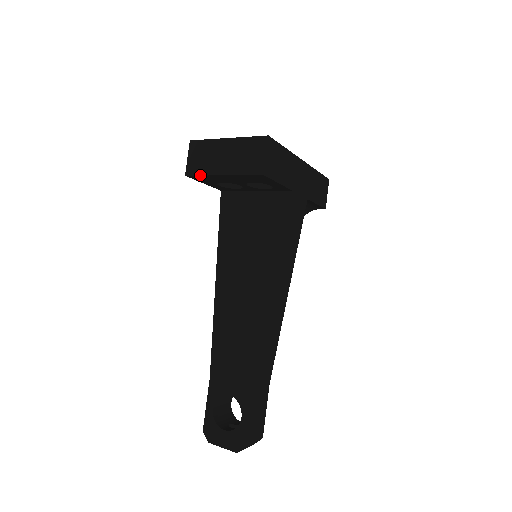
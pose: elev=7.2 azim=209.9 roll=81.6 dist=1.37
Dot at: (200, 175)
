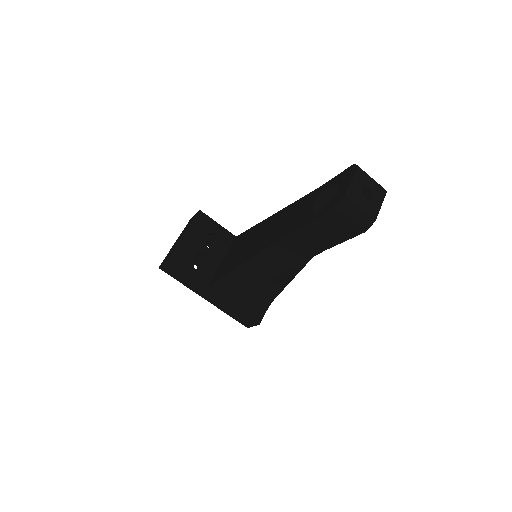
Dot at: (174, 250)
